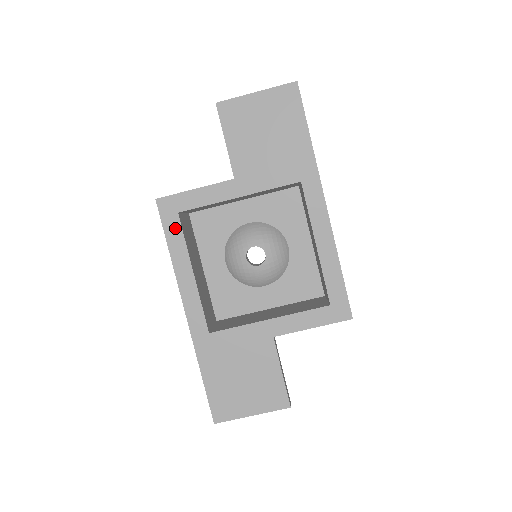
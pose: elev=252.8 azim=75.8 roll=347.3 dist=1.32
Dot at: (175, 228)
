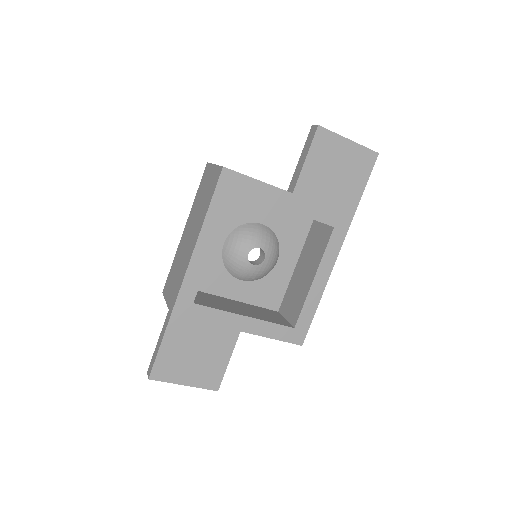
Dot at: (223, 201)
